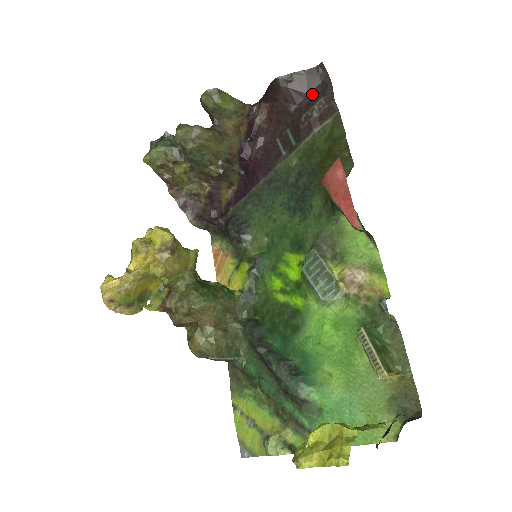
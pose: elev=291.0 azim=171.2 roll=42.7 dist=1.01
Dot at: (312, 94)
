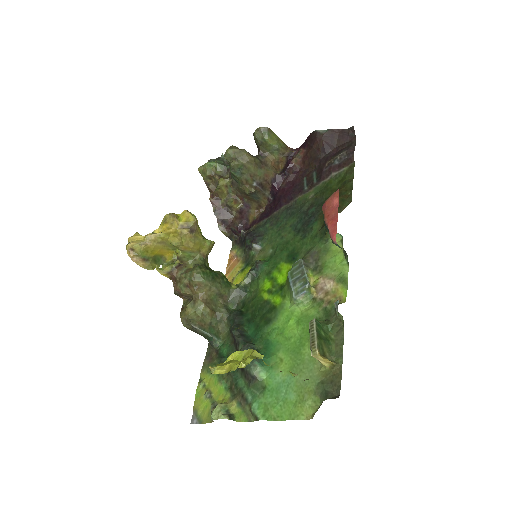
Dot at: (339, 148)
